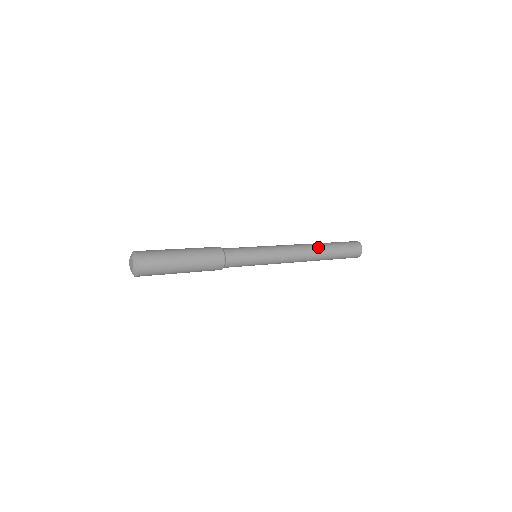
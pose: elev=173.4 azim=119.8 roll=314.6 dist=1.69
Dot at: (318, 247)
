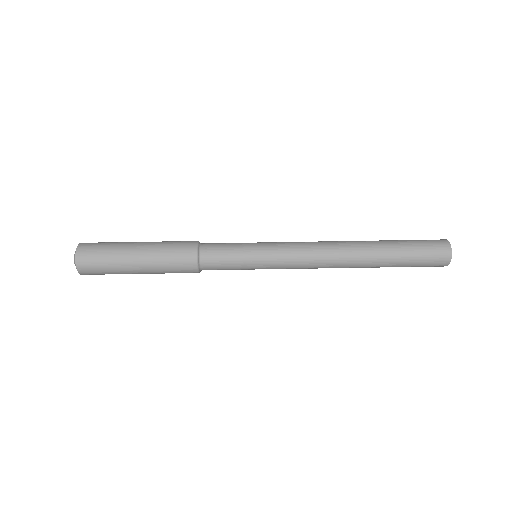
Dot at: (361, 247)
